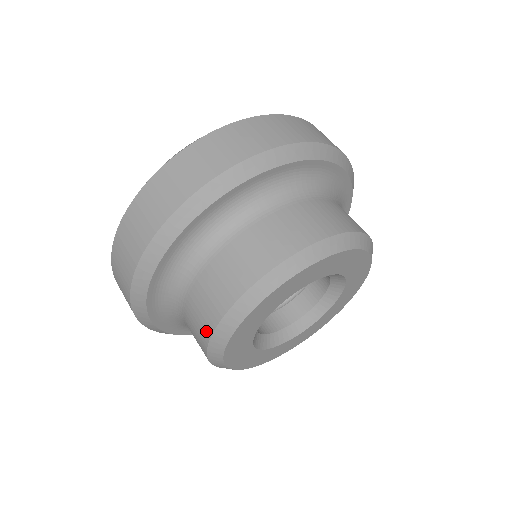
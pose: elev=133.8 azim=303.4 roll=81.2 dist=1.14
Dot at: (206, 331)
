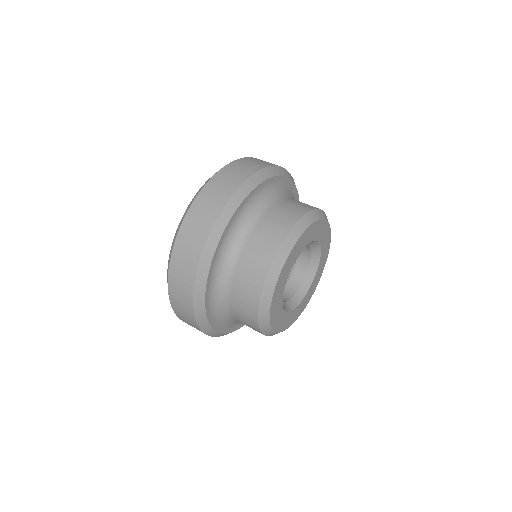
Dot at: occluded
